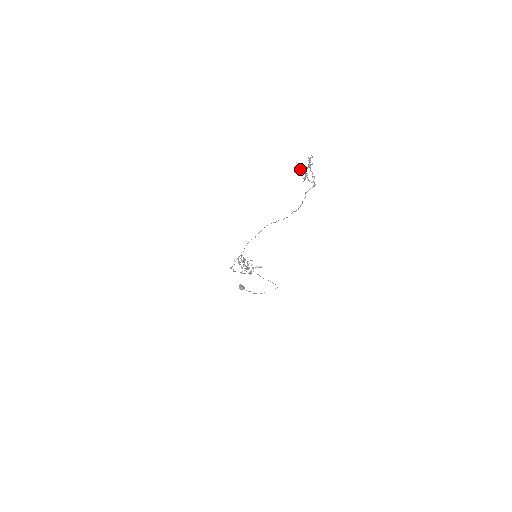
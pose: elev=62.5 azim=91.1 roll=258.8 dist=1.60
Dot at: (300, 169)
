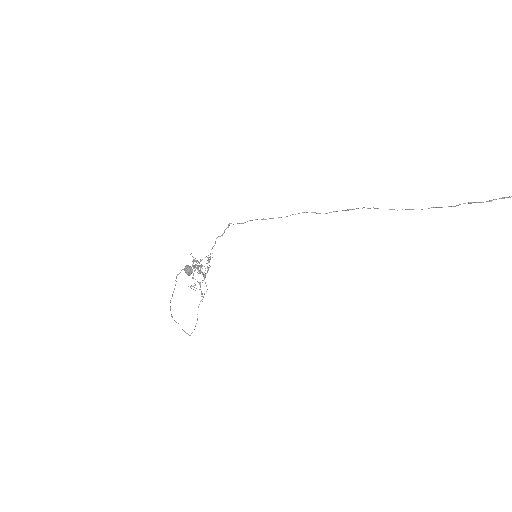
Dot at: out of frame
